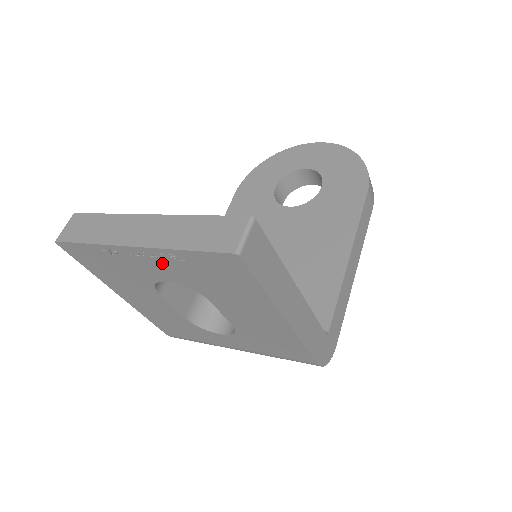
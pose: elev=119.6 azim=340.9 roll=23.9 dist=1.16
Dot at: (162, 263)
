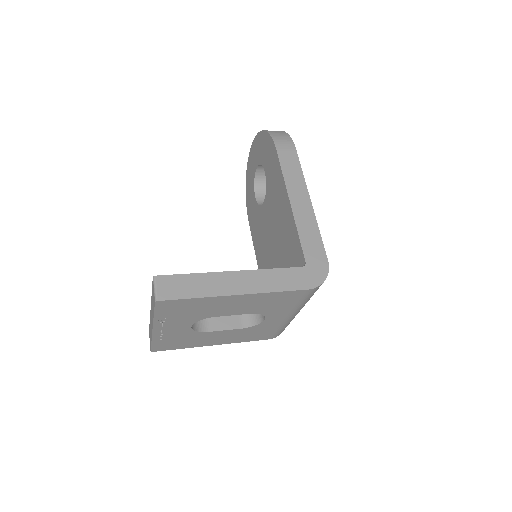
Dot at: (169, 325)
